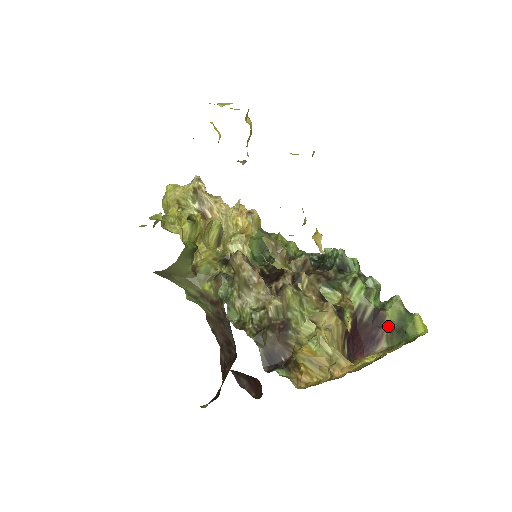
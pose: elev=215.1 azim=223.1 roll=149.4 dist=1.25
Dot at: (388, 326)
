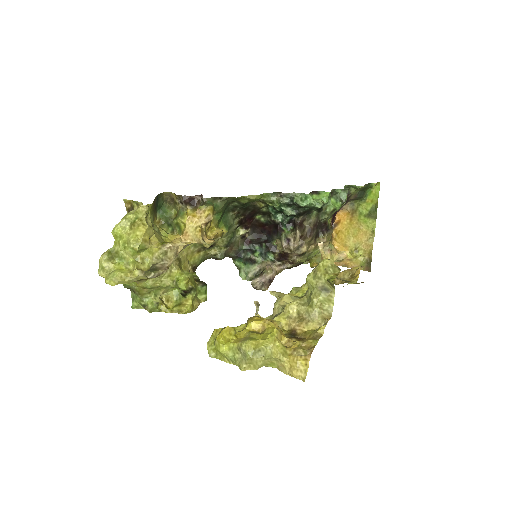
Dot at: (353, 197)
